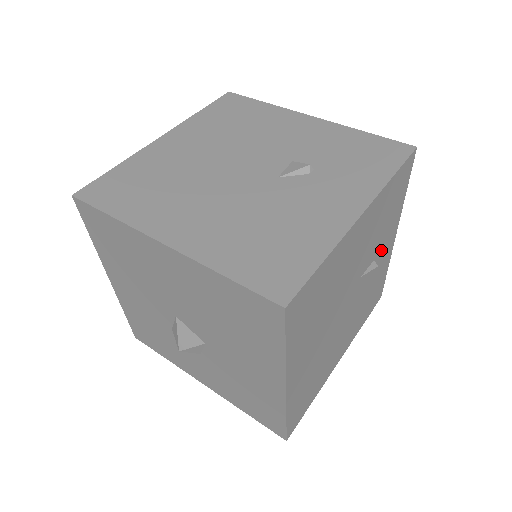
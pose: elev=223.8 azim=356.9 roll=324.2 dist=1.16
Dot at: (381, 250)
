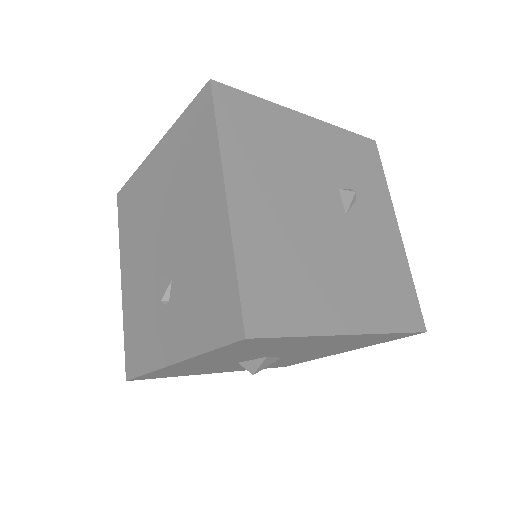
Dot at: occluded
